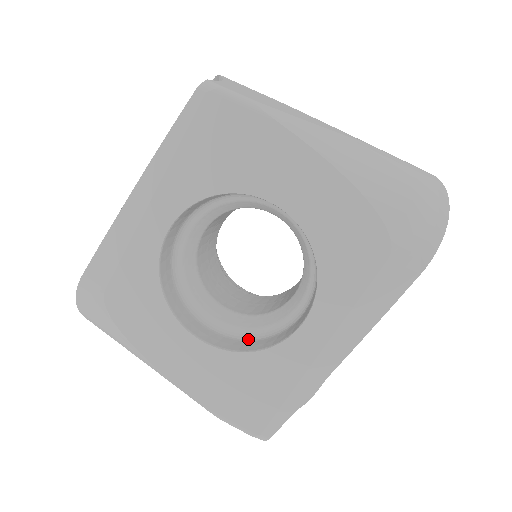
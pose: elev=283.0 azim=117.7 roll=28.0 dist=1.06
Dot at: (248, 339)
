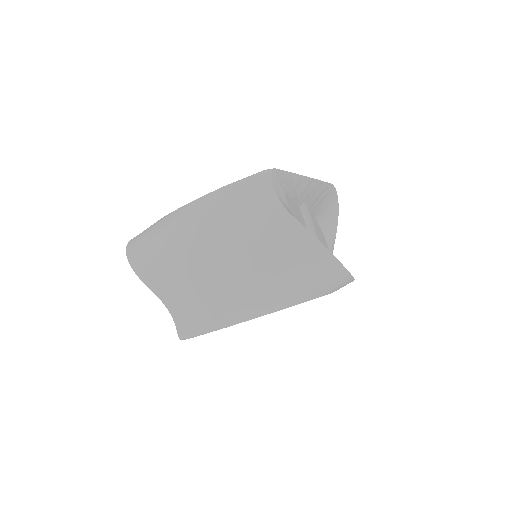
Dot at: occluded
